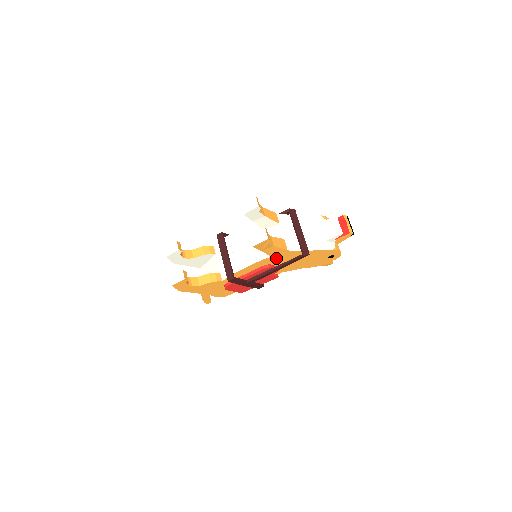
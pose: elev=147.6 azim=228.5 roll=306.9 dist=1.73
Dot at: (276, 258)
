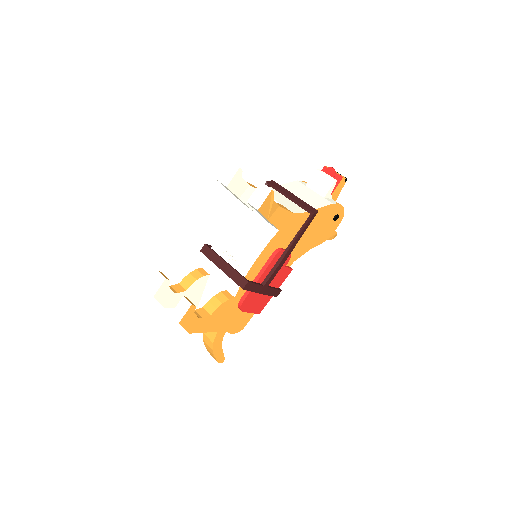
Dot at: (284, 233)
